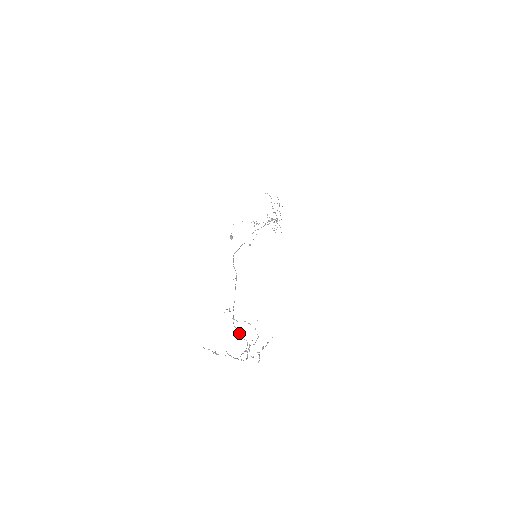
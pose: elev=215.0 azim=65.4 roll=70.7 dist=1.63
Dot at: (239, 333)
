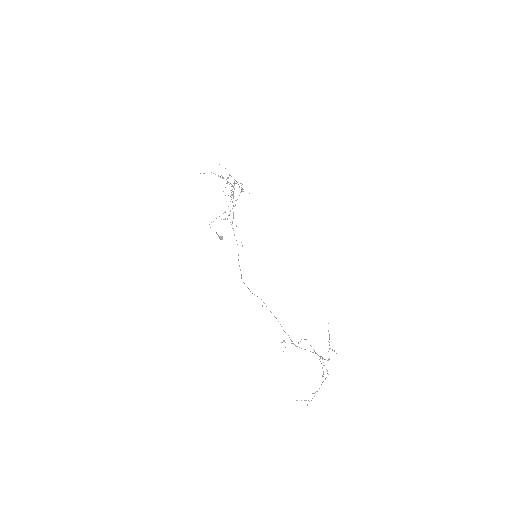
Dot at: occluded
